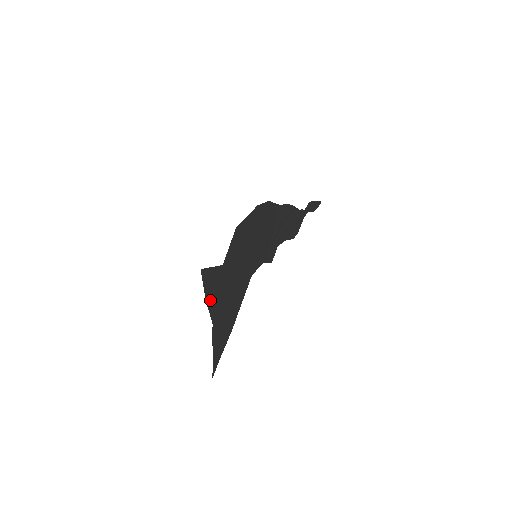
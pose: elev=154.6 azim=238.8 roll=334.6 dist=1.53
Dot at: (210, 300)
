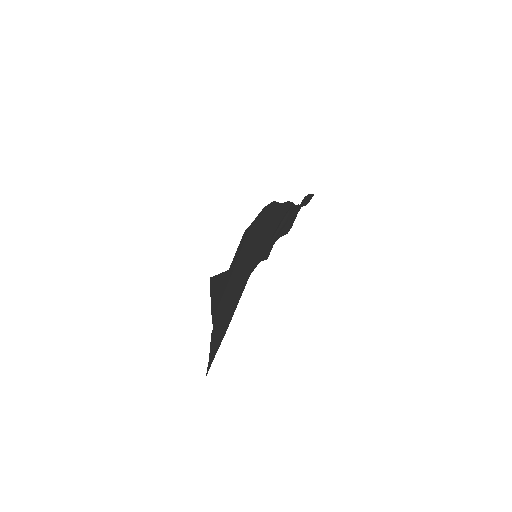
Dot at: (214, 305)
